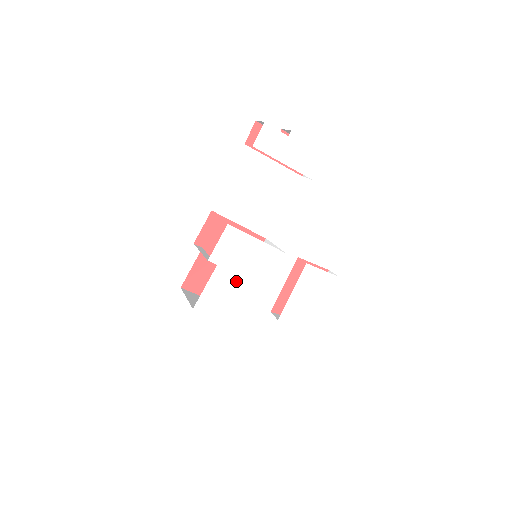
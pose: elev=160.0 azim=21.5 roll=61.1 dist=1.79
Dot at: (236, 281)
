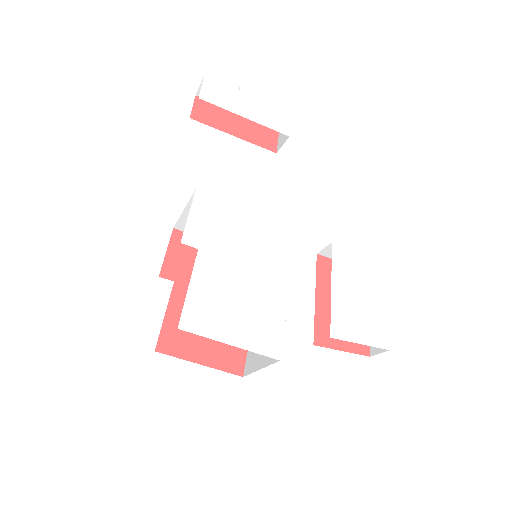
Dot at: (237, 274)
